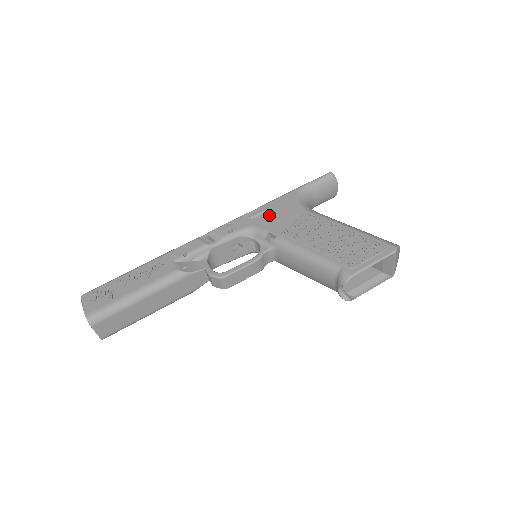
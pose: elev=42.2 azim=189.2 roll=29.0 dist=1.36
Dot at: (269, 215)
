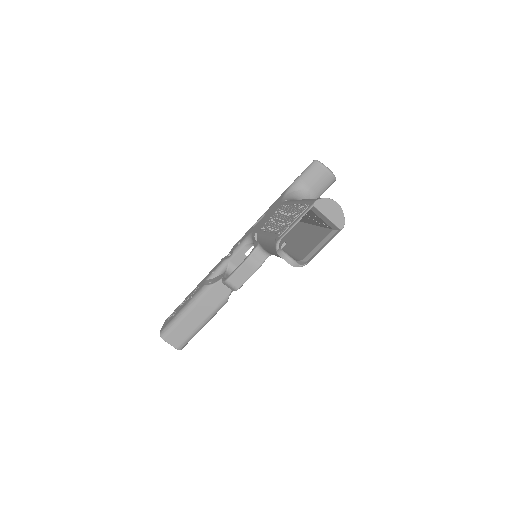
Dot at: (262, 219)
